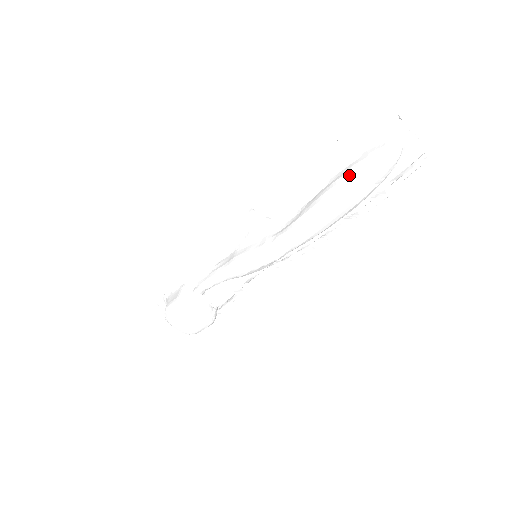
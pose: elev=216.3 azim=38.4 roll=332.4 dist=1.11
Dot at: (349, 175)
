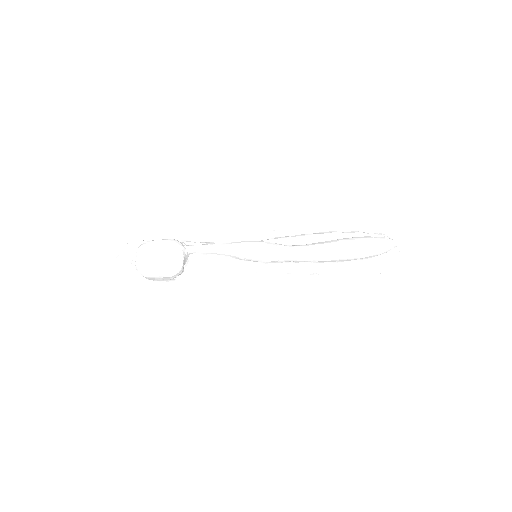
Dot at: (364, 237)
